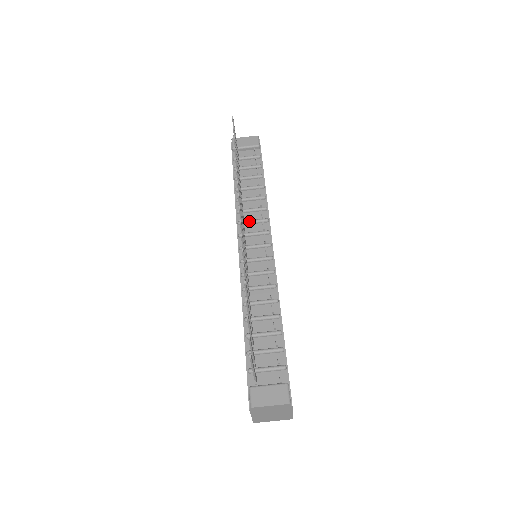
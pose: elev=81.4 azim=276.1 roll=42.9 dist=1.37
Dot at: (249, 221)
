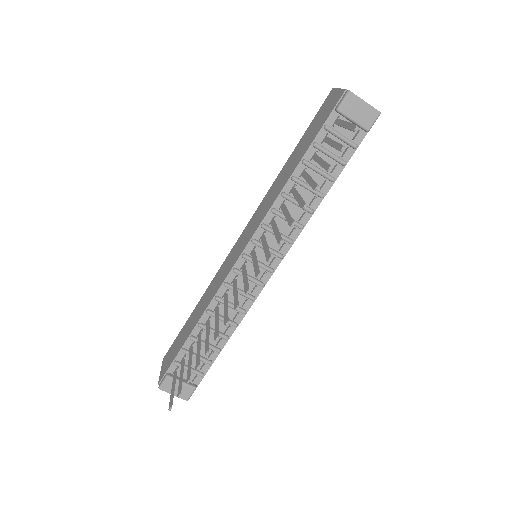
Dot at: occluded
